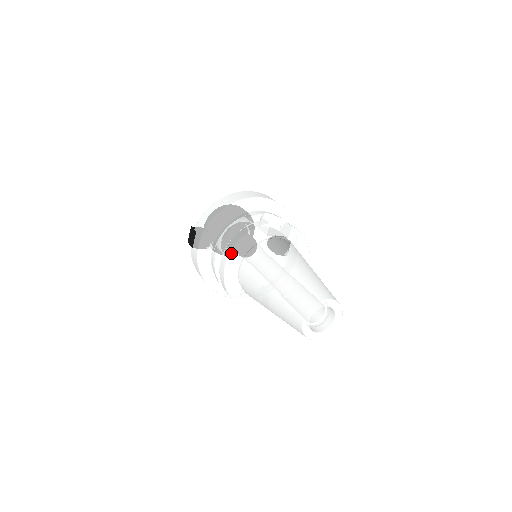
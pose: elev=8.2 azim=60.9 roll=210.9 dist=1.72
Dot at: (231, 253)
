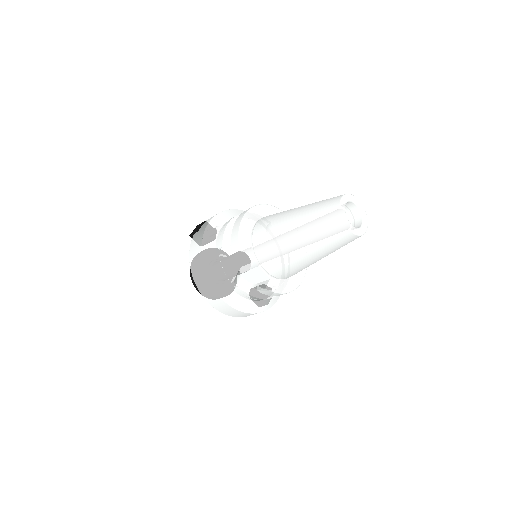
Dot at: (252, 208)
